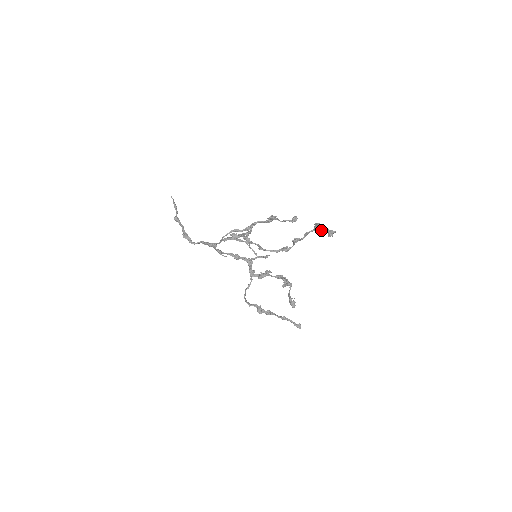
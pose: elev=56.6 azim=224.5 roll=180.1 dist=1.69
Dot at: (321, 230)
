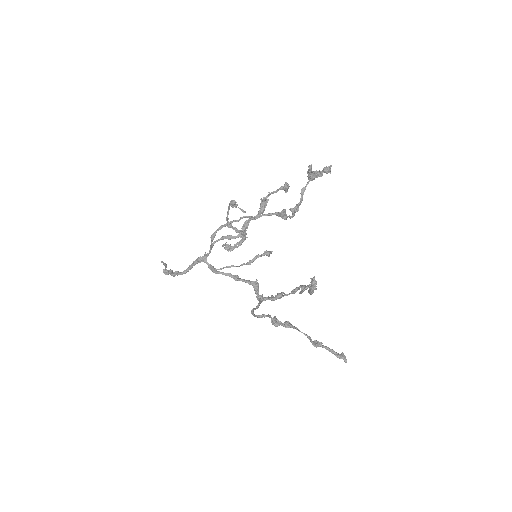
Dot at: (315, 171)
